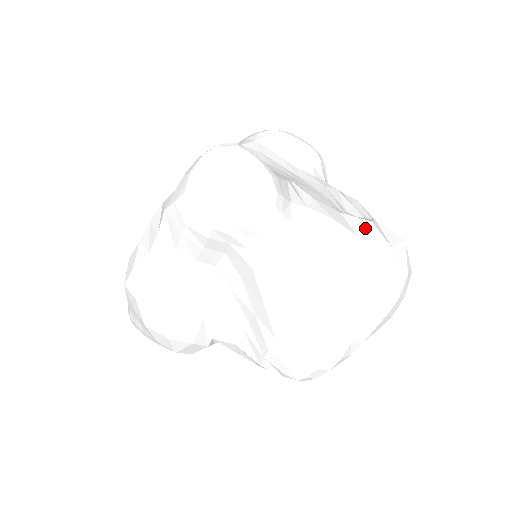
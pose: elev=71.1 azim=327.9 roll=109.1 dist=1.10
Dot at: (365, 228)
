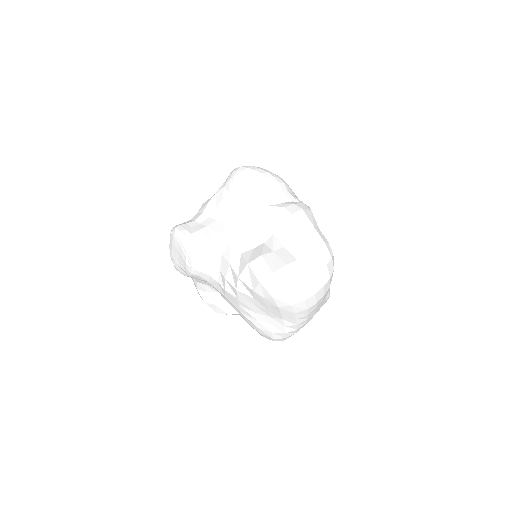
Dot at: (243, 270)
